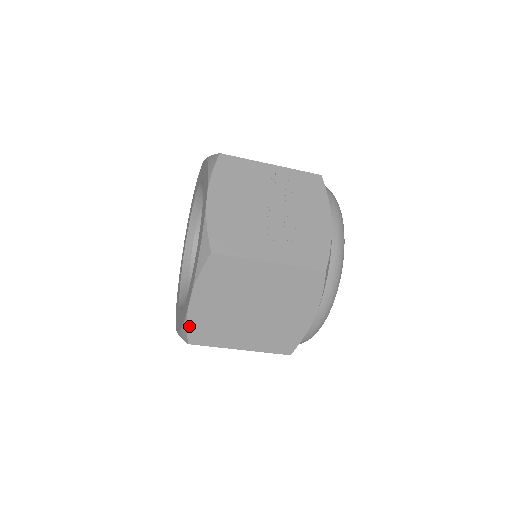
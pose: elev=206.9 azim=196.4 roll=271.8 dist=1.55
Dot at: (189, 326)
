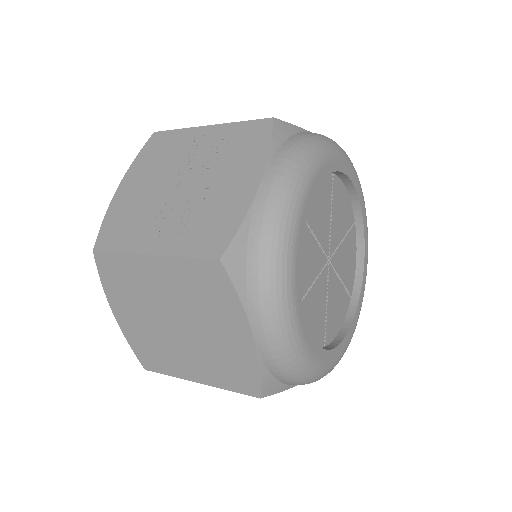
Dot at: (132, 346)
